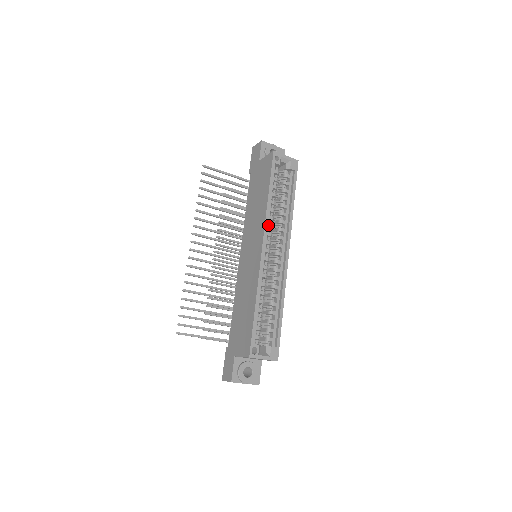
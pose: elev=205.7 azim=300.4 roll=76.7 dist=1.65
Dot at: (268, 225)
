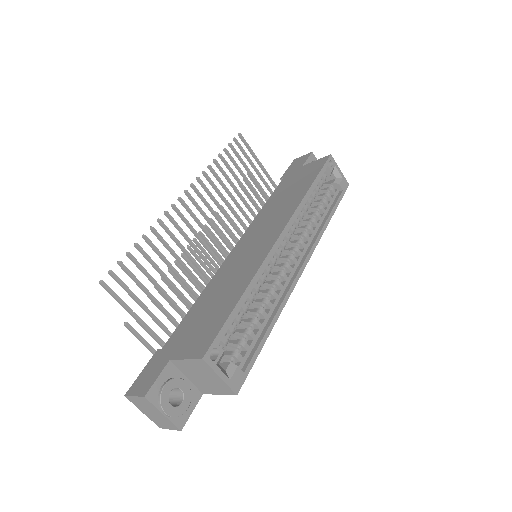
Dot at: (295, 218)
